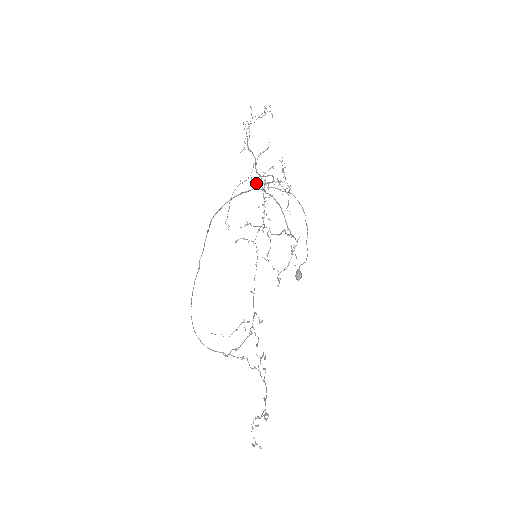
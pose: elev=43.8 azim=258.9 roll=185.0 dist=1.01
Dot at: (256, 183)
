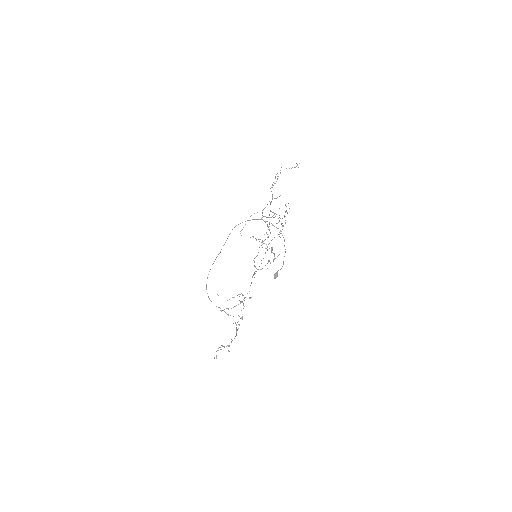
Dot at: (263, 216)
